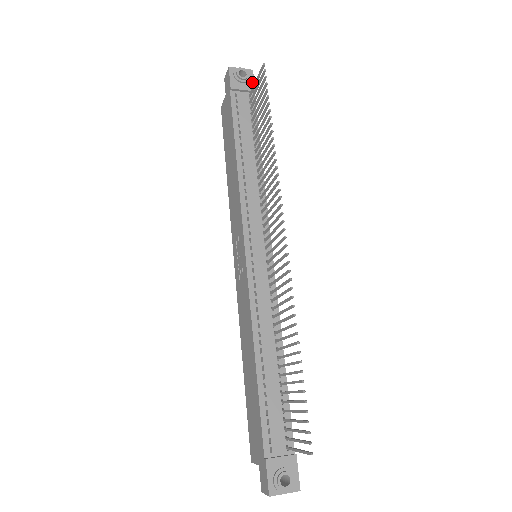
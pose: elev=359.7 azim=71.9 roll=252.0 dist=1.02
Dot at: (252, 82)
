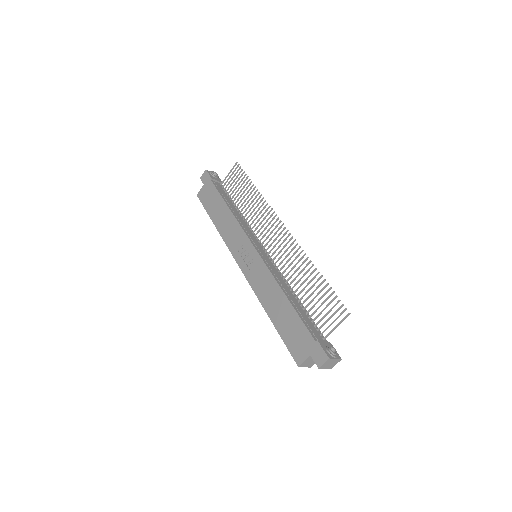
Dot at: (220, 179)
